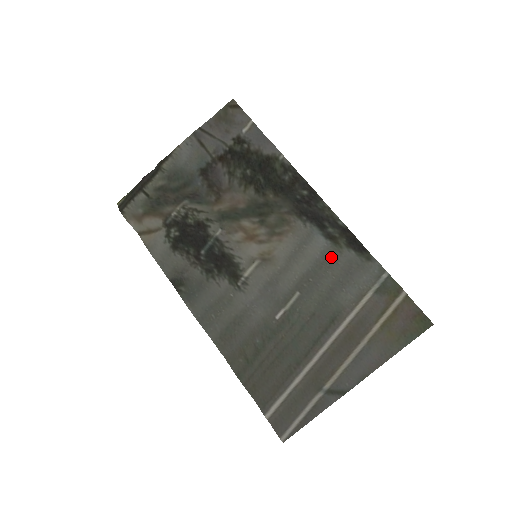
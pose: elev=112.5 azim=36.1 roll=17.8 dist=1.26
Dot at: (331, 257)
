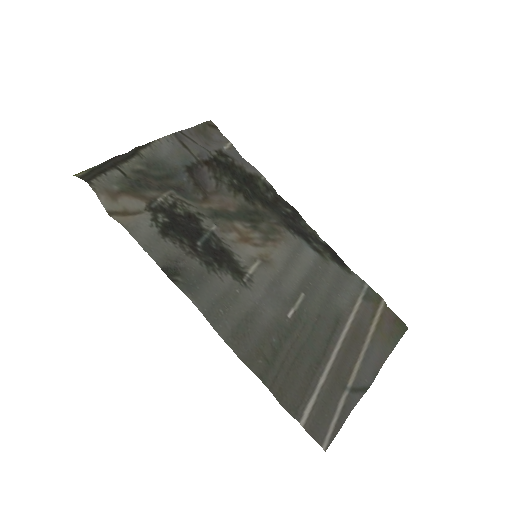
Dot at: (322, 267)
